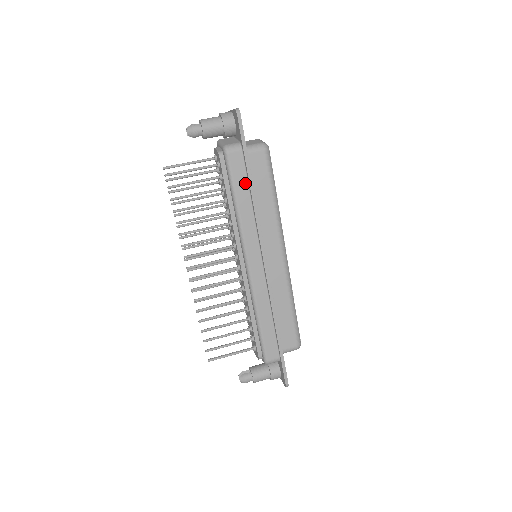
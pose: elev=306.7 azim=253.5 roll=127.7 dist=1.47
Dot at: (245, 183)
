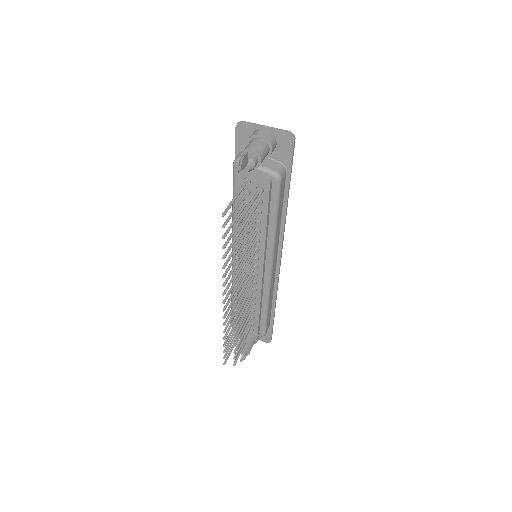
Dot at: (282, 201)
